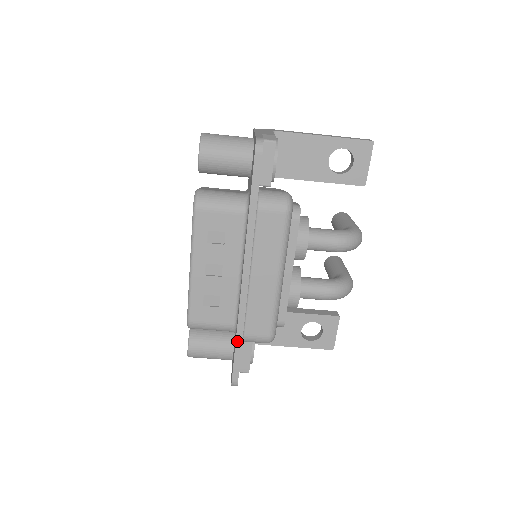
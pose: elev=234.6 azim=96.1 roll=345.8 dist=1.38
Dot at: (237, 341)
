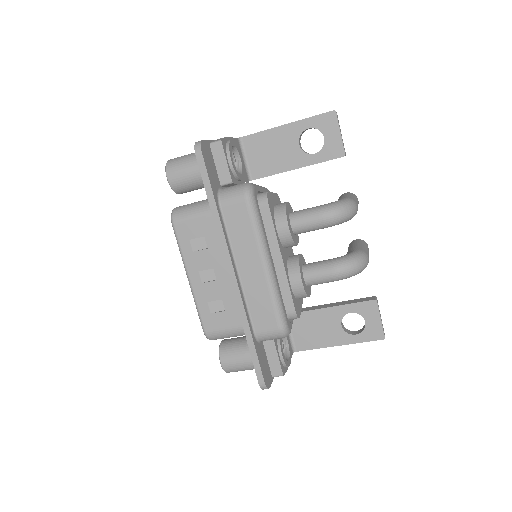
Dot at: (248, 340)
